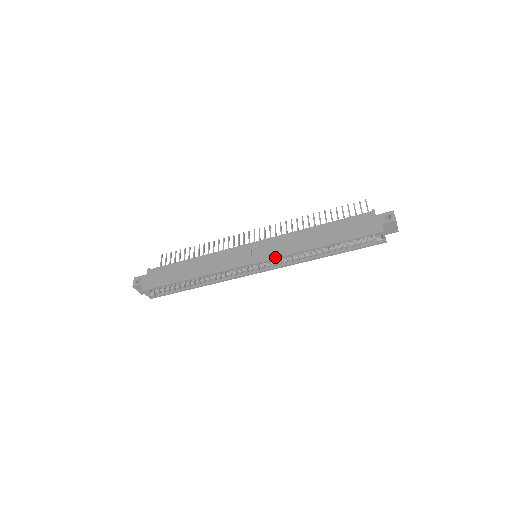
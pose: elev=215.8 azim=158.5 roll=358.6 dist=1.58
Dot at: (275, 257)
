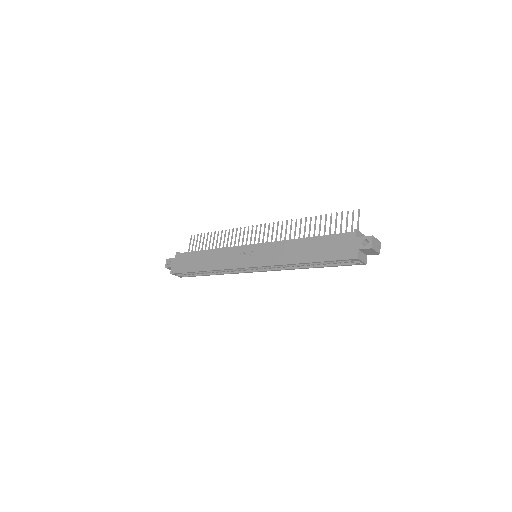
Dot at: (266, 265)
